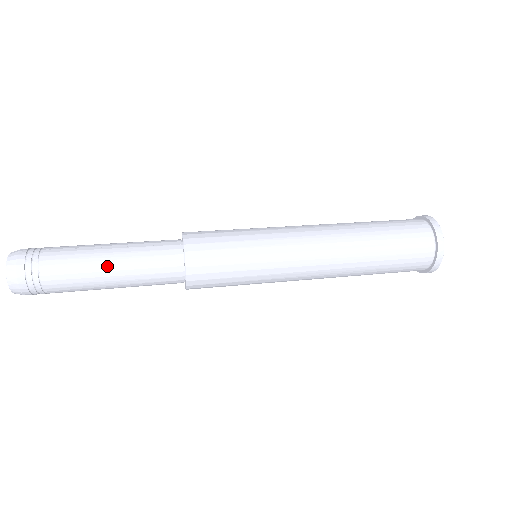
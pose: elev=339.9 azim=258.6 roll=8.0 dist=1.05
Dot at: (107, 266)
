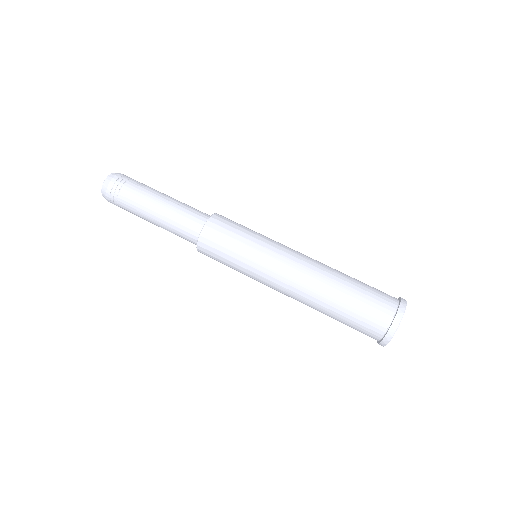
Dot at: (157, 208)
